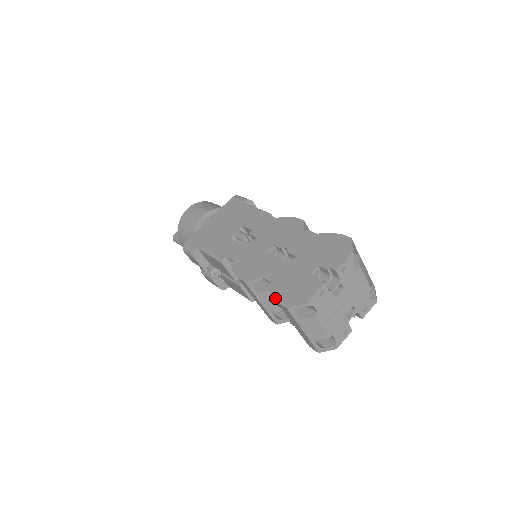
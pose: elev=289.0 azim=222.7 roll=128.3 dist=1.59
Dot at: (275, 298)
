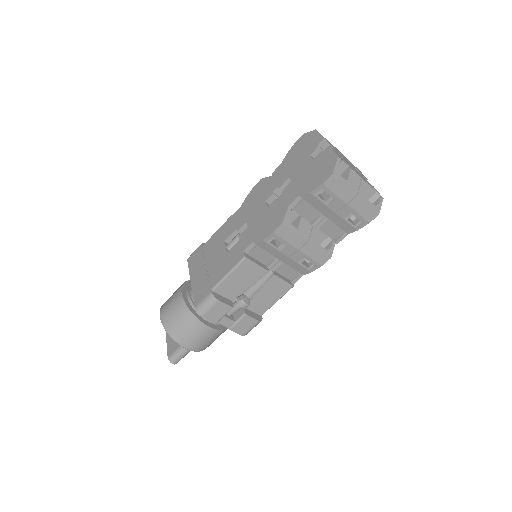
Dot at: (317, 187)
